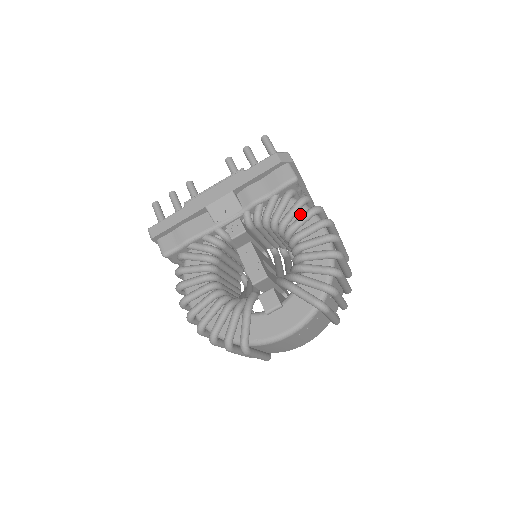
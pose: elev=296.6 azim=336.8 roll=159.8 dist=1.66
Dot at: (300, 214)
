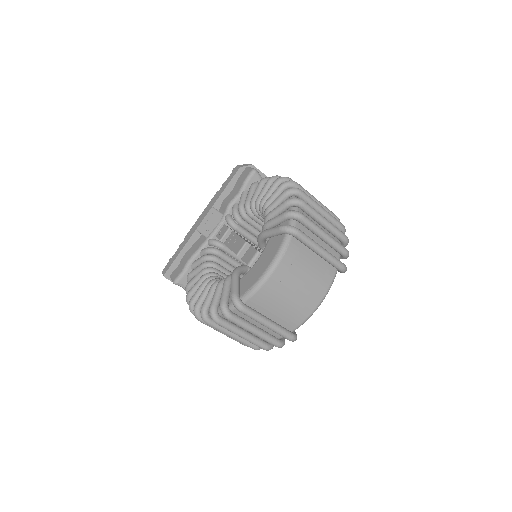
Dot at: occluded
